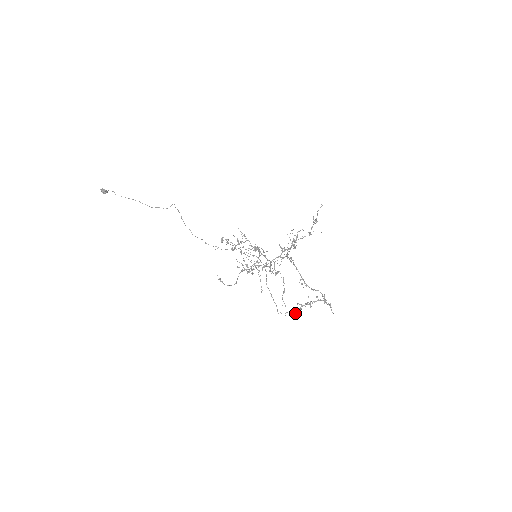
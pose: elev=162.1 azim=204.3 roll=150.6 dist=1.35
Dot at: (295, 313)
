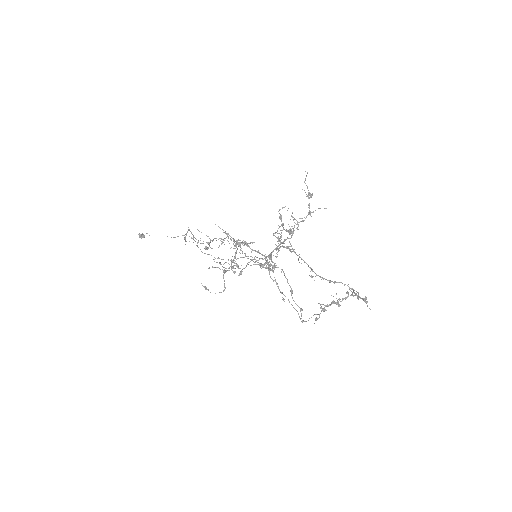
Dot at: occluded
